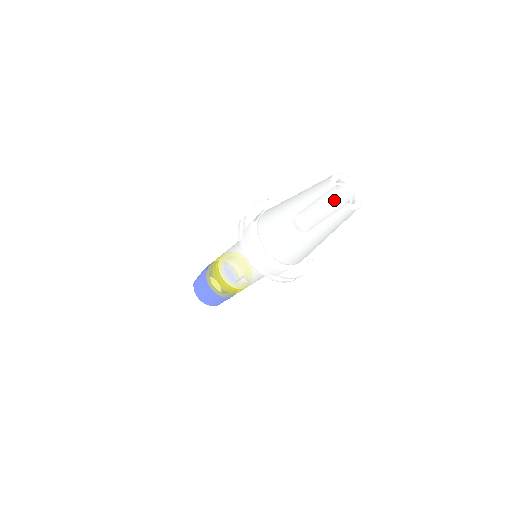
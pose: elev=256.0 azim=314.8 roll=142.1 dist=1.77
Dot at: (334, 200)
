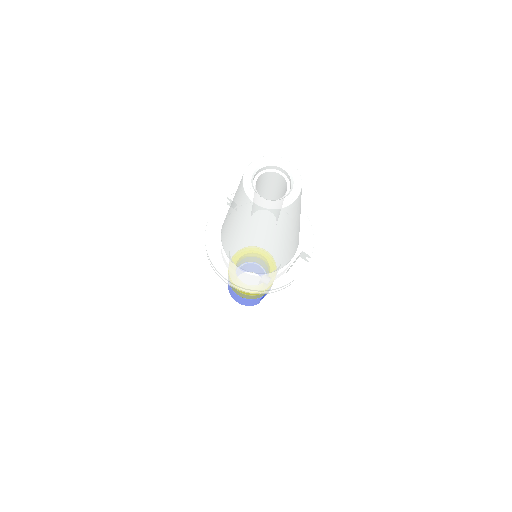
Dot at: (248, 200)
